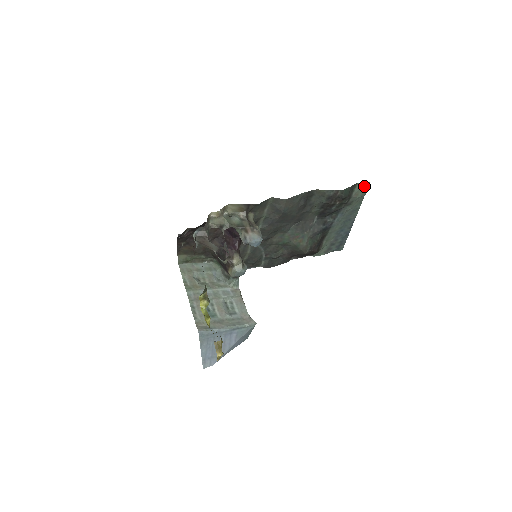
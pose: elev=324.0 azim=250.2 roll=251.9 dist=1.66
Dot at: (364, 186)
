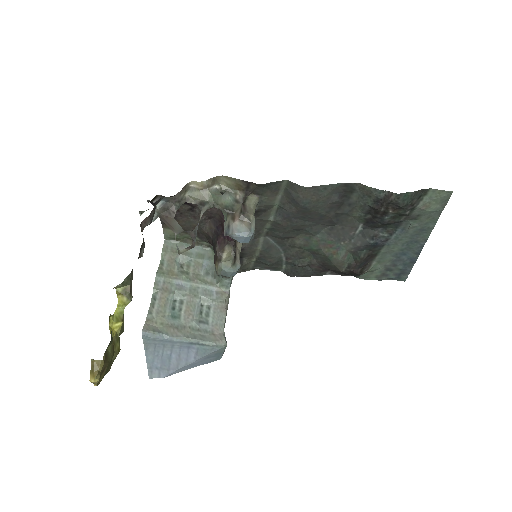
Dot at: (441, 196)
